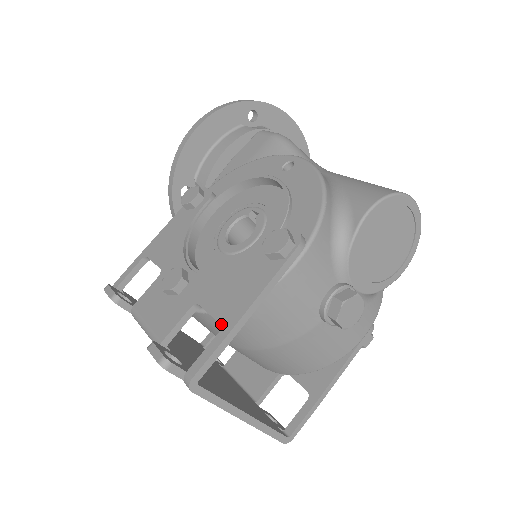
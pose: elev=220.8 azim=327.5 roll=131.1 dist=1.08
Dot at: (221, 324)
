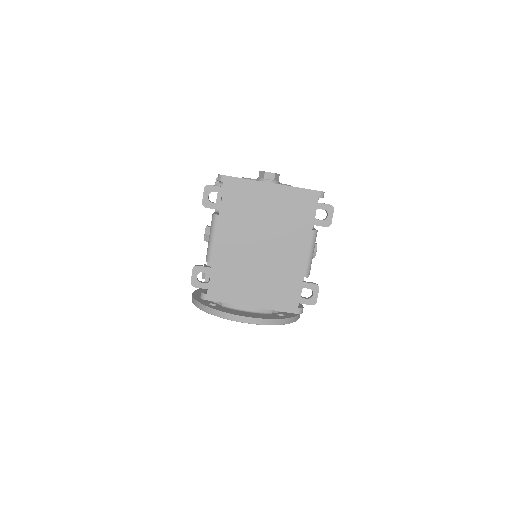
Dot at: (219, 184)
